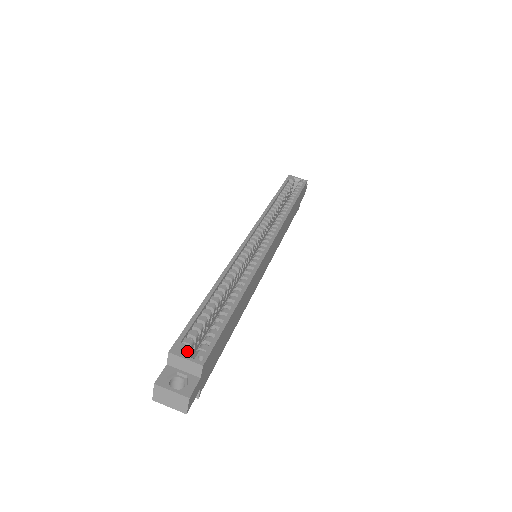
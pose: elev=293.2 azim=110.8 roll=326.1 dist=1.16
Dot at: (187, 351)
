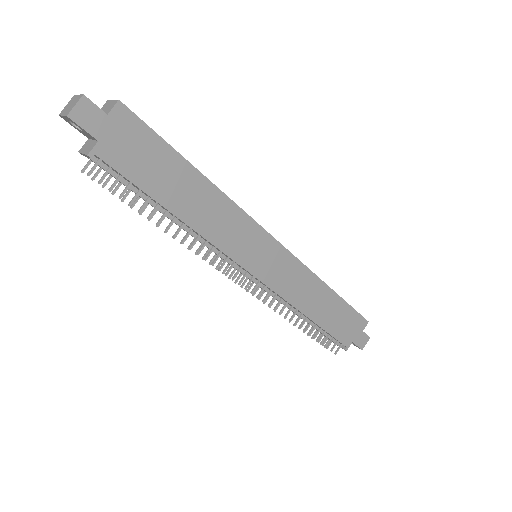
Dot at: occluded
